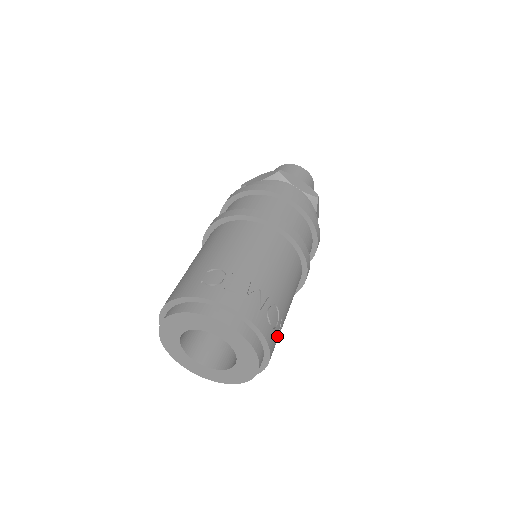
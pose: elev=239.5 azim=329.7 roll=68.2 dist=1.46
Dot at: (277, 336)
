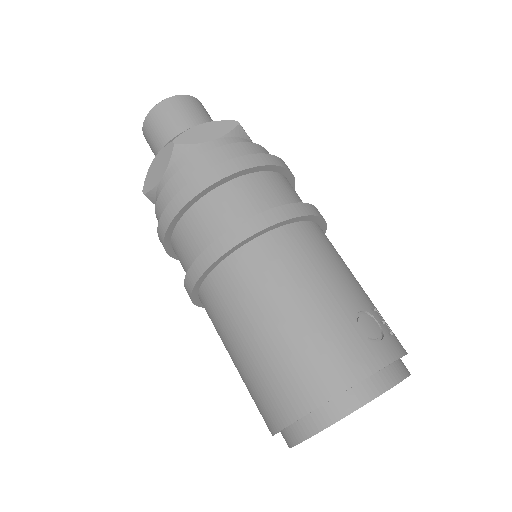
Dot at: occluded
